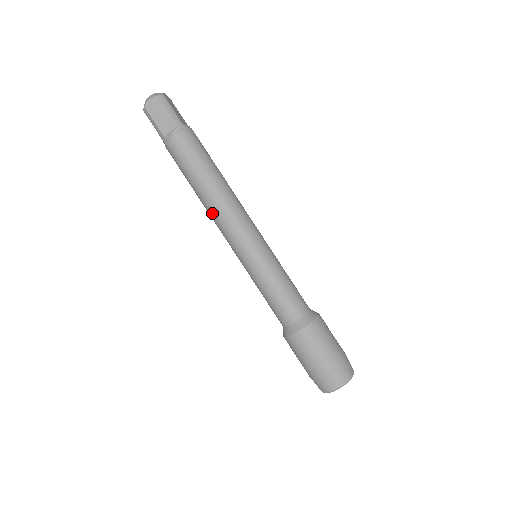
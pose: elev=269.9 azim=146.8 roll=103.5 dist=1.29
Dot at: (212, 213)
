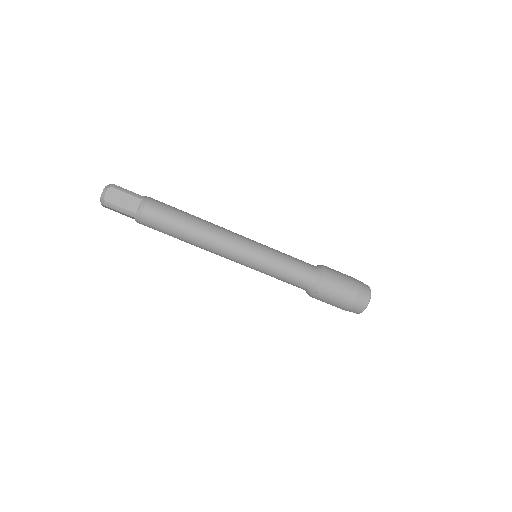
Dot at: (209, 245)
